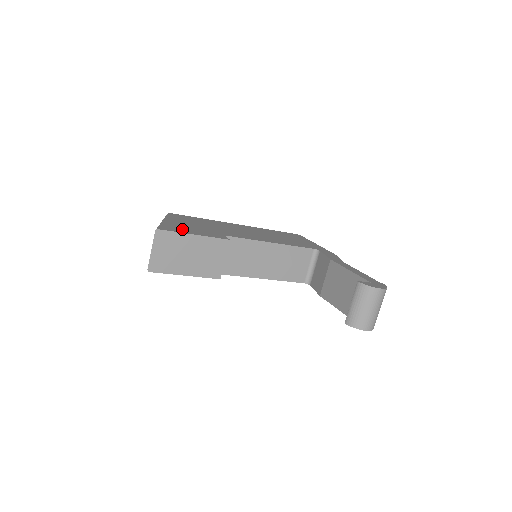
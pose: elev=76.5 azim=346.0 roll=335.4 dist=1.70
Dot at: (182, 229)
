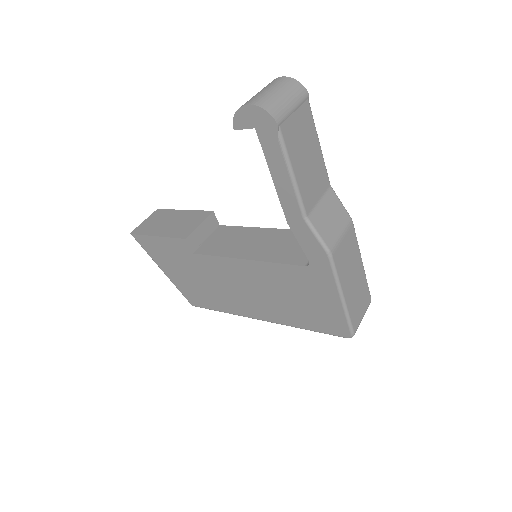
Dot at: occluded
